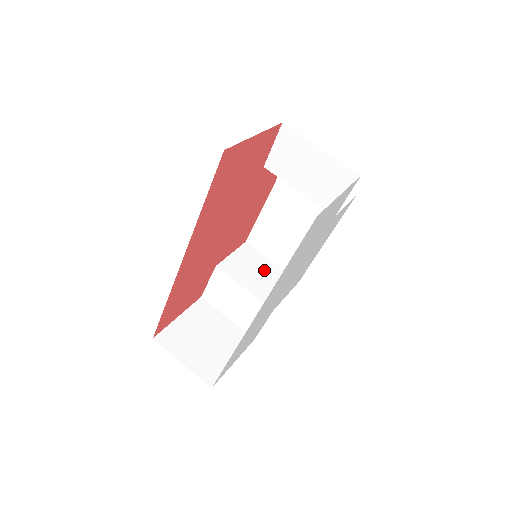
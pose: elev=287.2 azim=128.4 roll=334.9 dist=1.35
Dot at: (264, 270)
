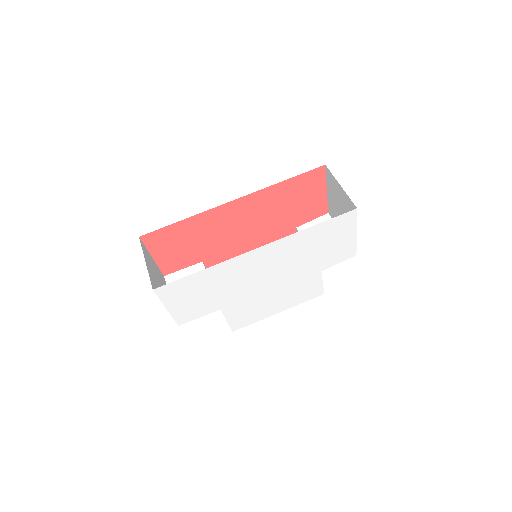
Dot at: occluded
